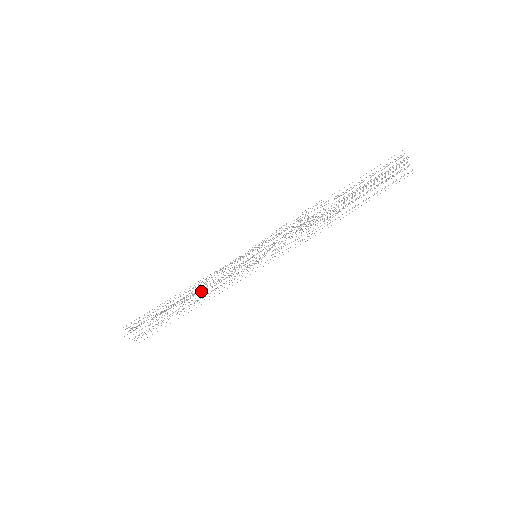
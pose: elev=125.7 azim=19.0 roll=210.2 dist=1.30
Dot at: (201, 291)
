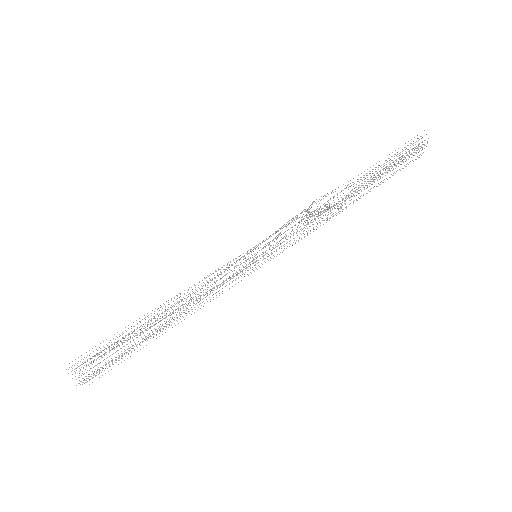
Dot at: occluded
